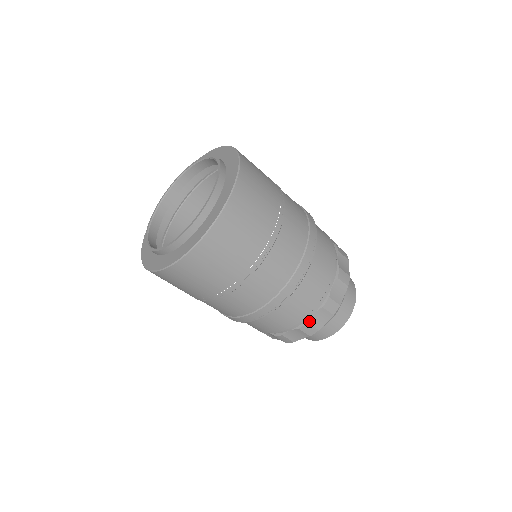
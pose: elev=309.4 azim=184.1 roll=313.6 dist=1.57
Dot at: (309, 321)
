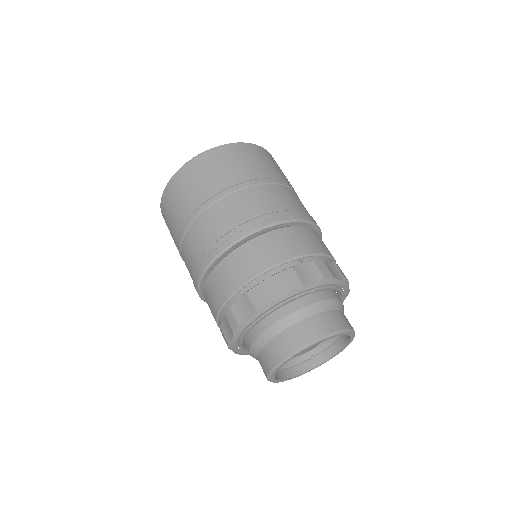
Dot at: (232, 306)
